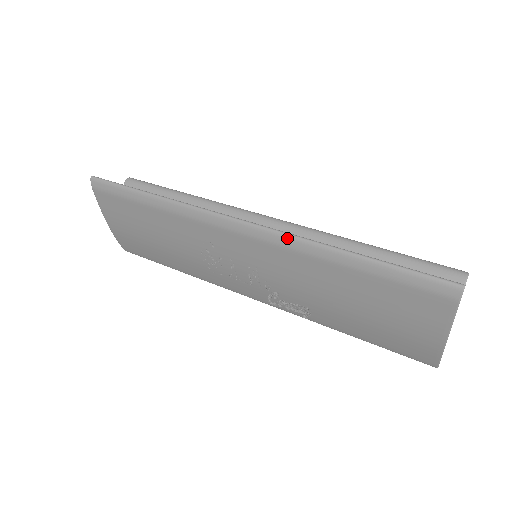
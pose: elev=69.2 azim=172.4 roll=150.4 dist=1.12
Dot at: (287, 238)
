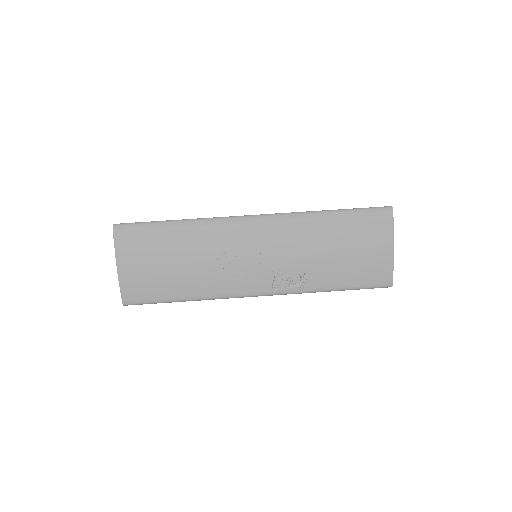
Dot at: (289, 215)
